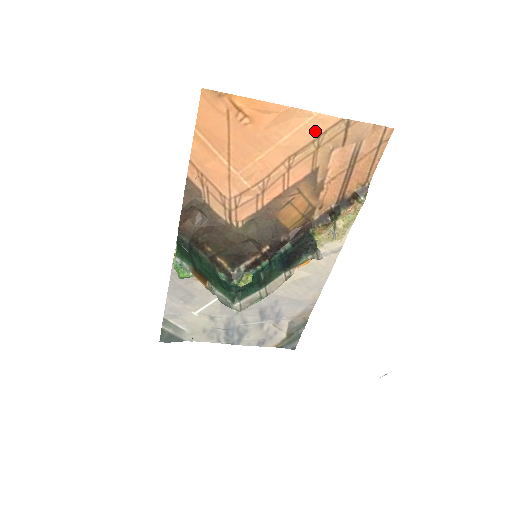
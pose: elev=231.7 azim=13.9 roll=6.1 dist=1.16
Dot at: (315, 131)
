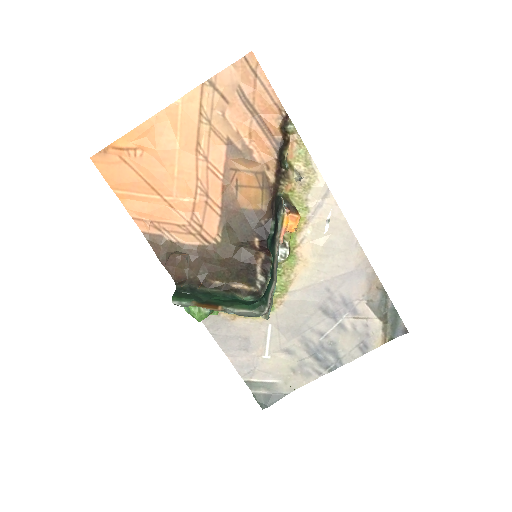
Dot at: (193, 113)
